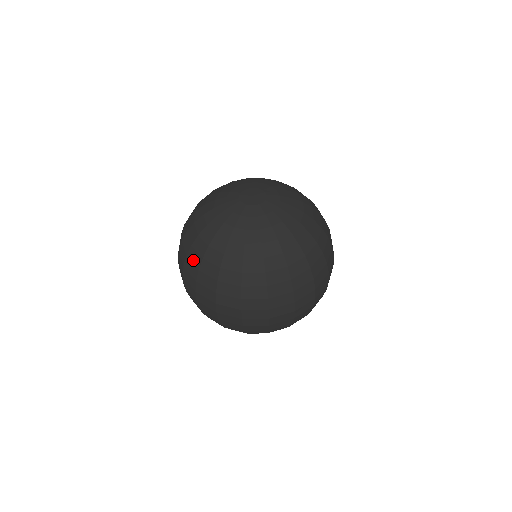
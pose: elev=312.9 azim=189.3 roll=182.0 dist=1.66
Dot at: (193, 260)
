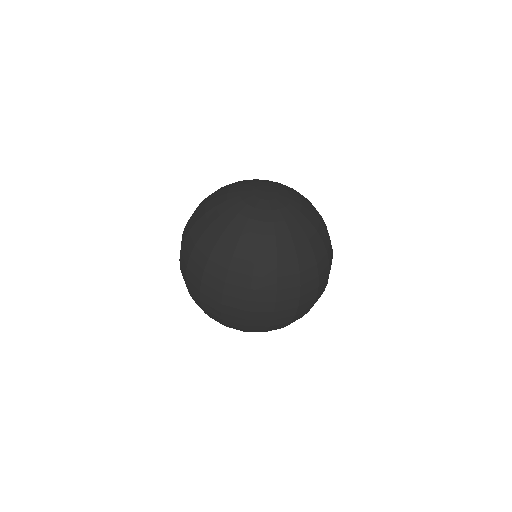
Dot at: (219, 261)
